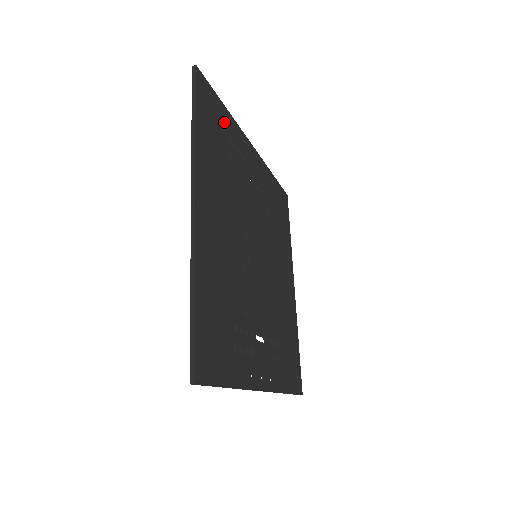
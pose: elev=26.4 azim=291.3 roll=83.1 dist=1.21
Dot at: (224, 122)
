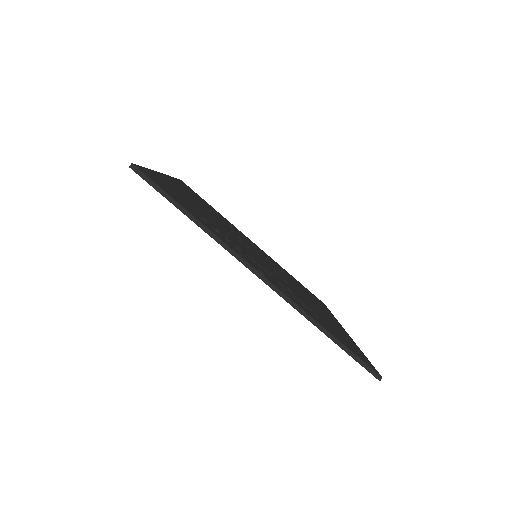
Dot at: (212, 208)
